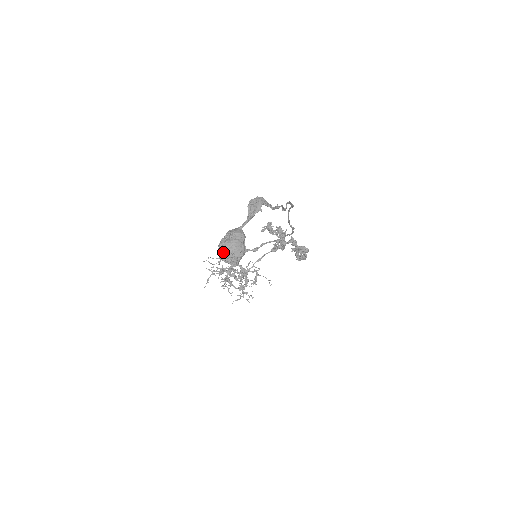
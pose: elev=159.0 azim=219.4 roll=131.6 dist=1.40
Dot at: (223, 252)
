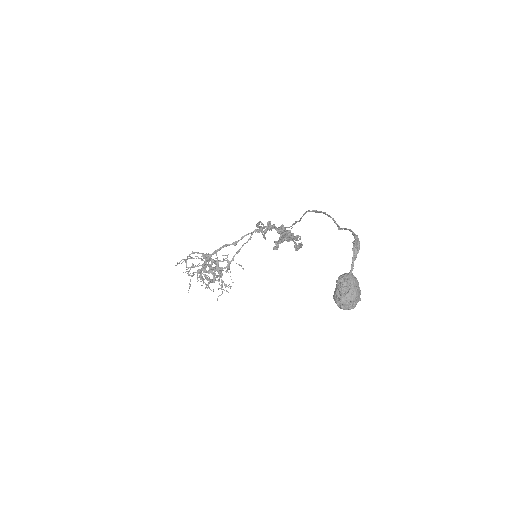
Dot at: (347, 303)
